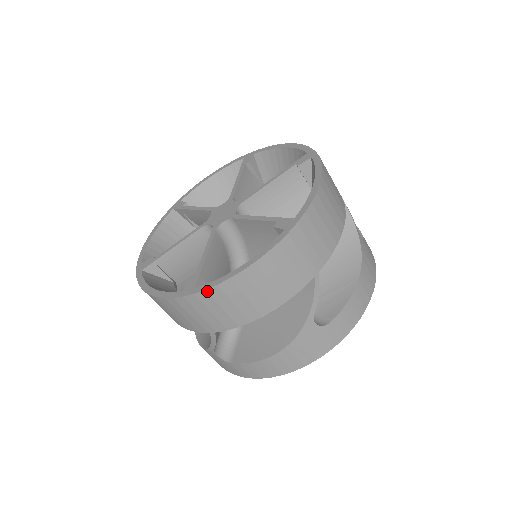
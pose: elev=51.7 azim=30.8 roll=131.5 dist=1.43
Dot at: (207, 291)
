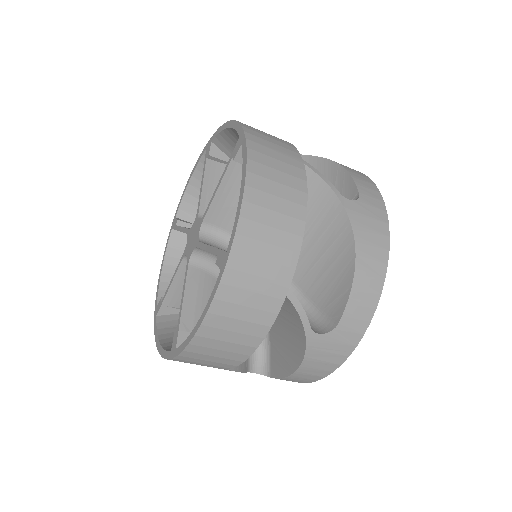
Dot at: occluded
